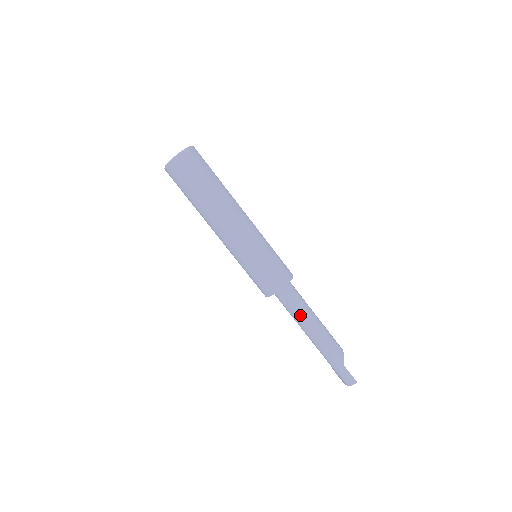
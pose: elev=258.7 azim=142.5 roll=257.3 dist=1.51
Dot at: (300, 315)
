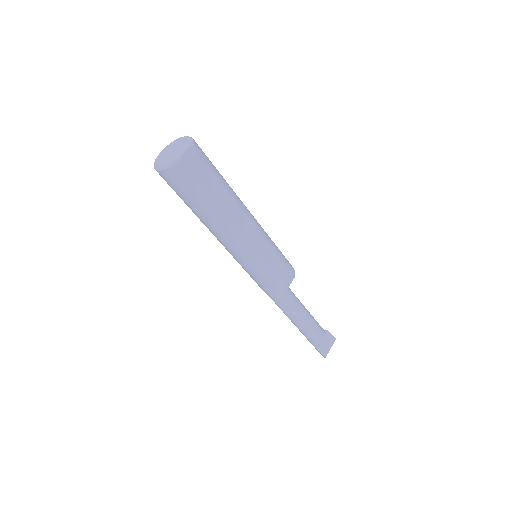
Dot at: (283, 312)
